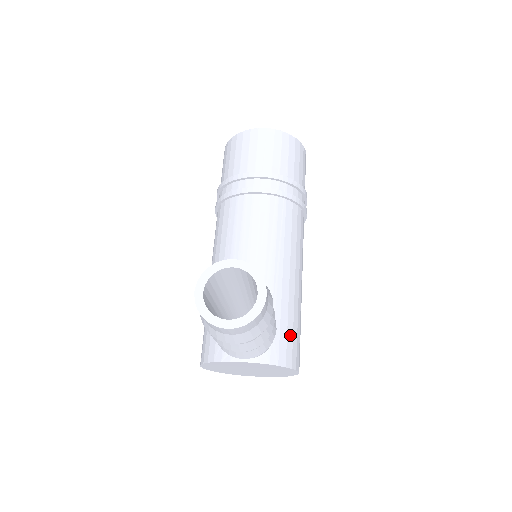
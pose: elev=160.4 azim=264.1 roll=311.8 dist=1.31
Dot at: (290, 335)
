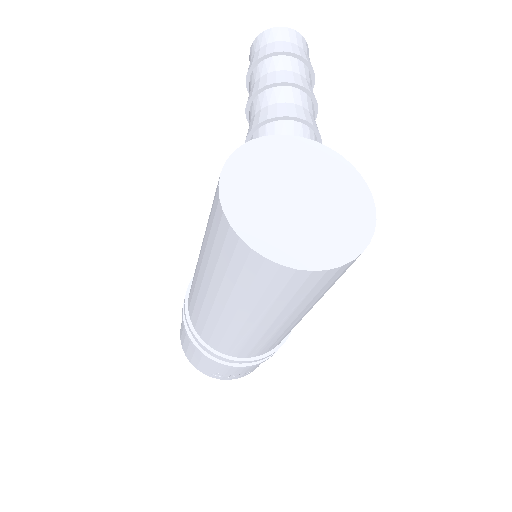
Dot at: occluded
